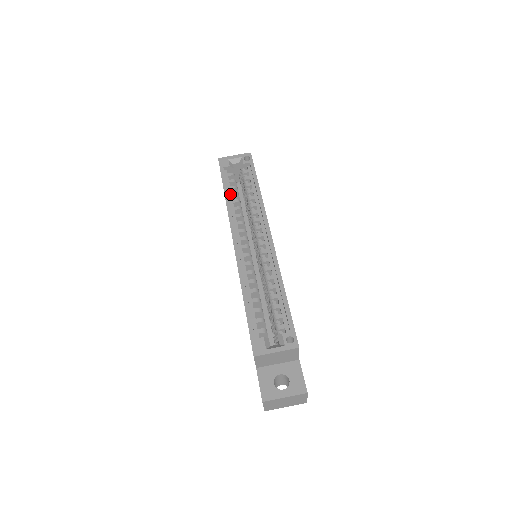
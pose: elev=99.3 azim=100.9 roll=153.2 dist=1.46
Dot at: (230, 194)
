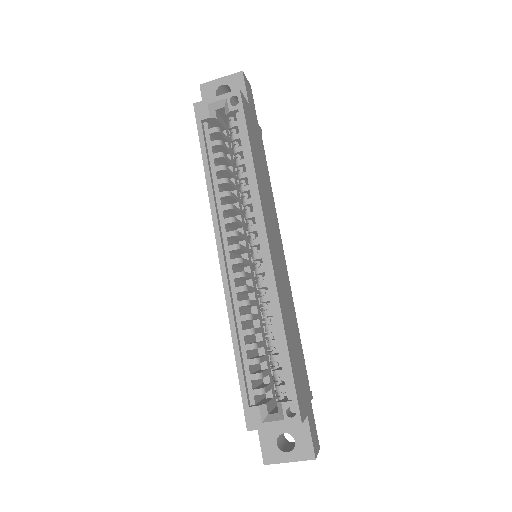
Dot at: (213, 169)
